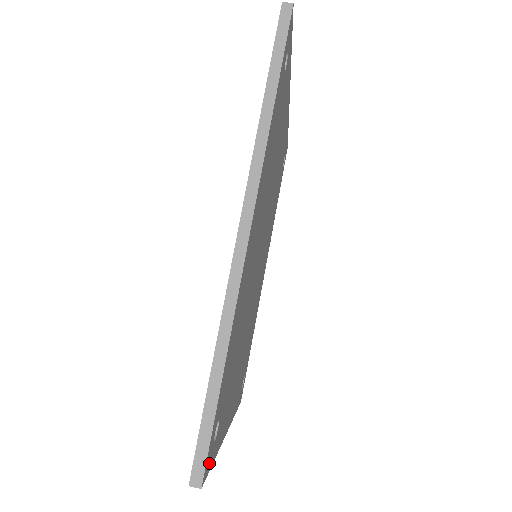
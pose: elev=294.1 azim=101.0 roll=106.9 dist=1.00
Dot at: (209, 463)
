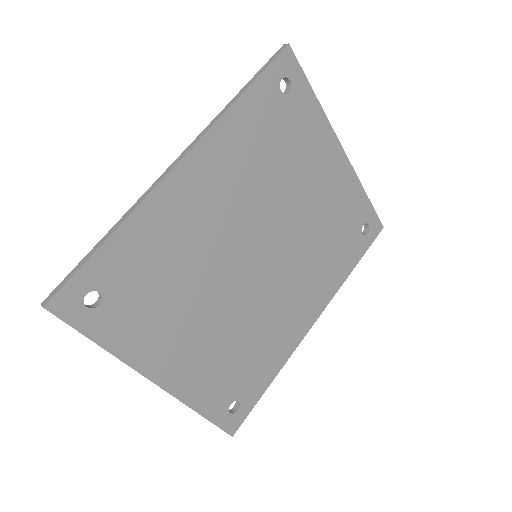
Dot at: (71, 313)
